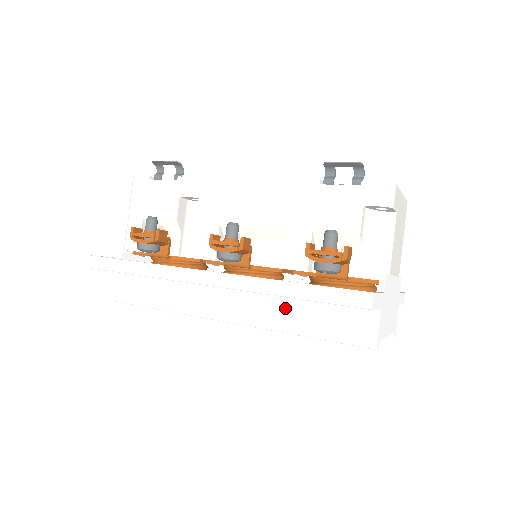
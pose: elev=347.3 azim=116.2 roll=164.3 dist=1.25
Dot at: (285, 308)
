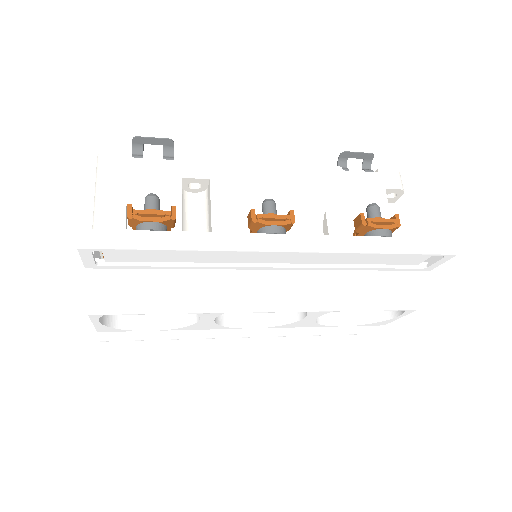
Dot at: (345, 284)
